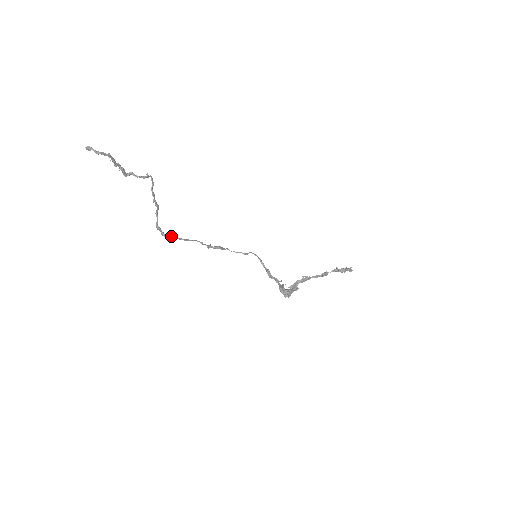
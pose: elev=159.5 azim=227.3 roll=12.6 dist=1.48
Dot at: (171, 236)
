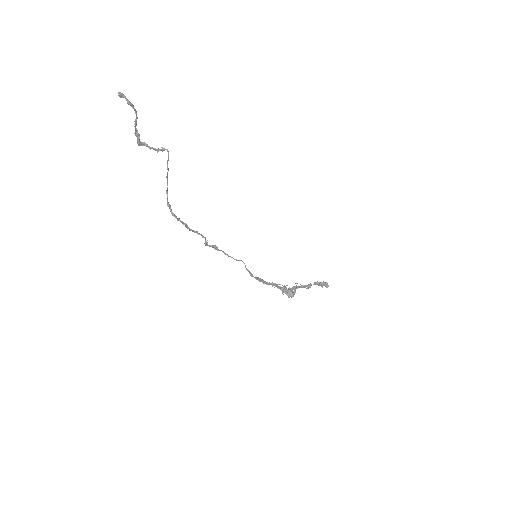
Dot at: occluded
